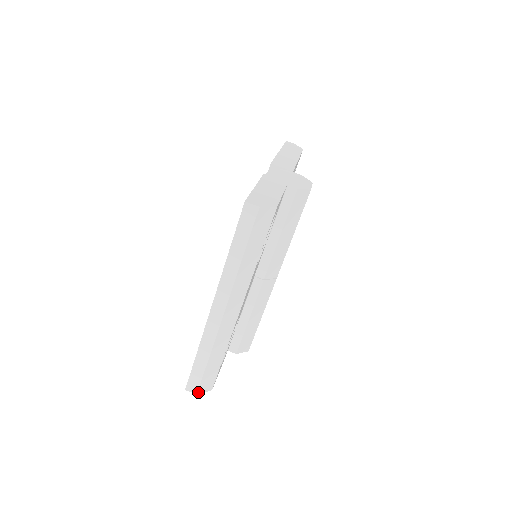
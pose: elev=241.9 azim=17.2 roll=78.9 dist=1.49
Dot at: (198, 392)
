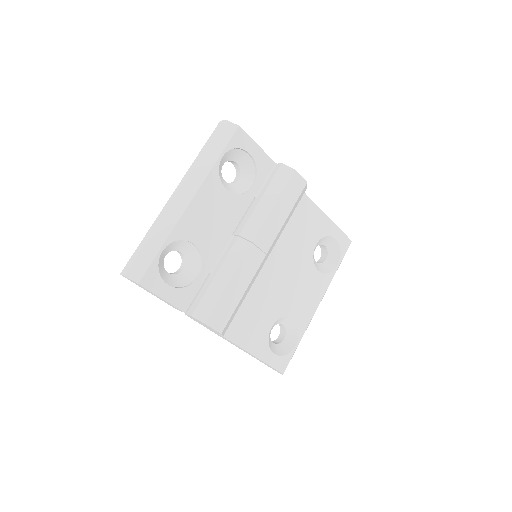
Dot at: (126, 274)
